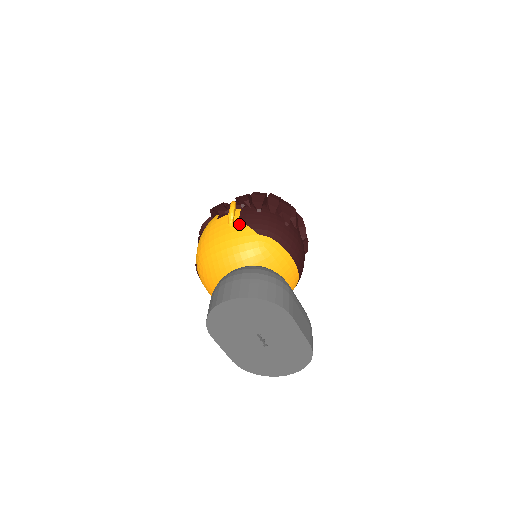
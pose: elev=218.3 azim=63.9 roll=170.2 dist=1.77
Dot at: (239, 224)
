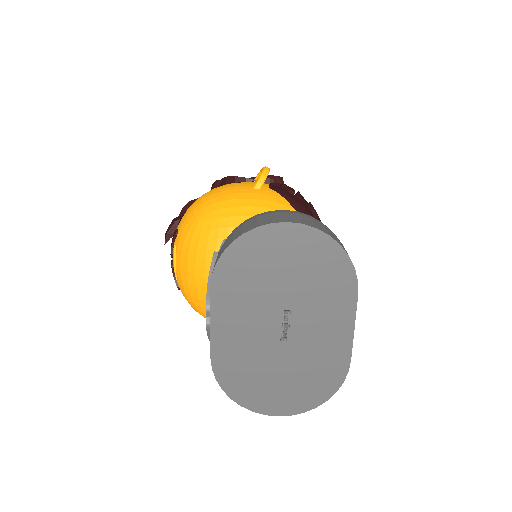
Dot at: (270, 190)
